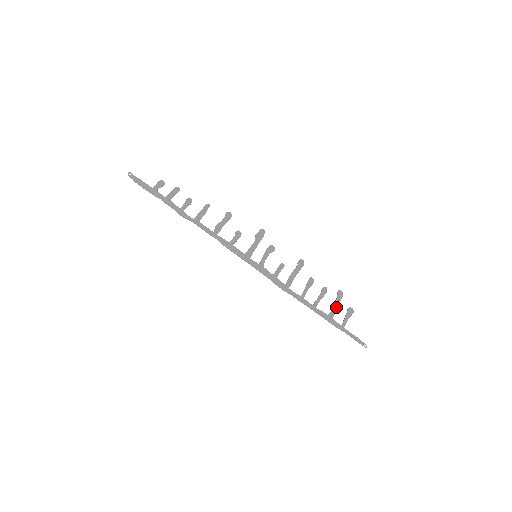
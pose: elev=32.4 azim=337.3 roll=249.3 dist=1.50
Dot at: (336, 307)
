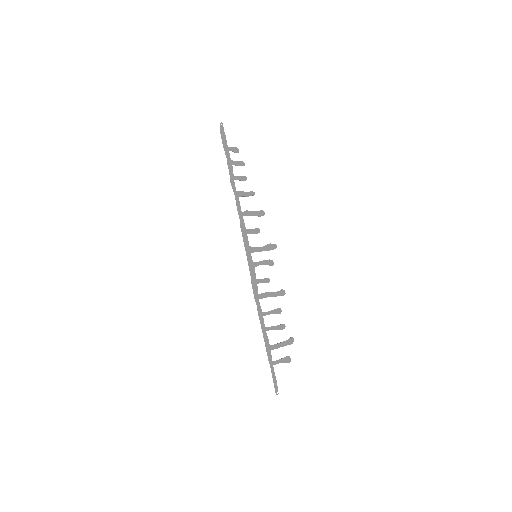
Dot at: (280, 346)
